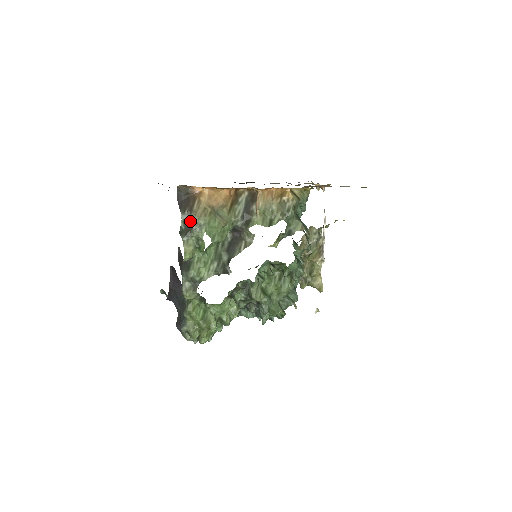
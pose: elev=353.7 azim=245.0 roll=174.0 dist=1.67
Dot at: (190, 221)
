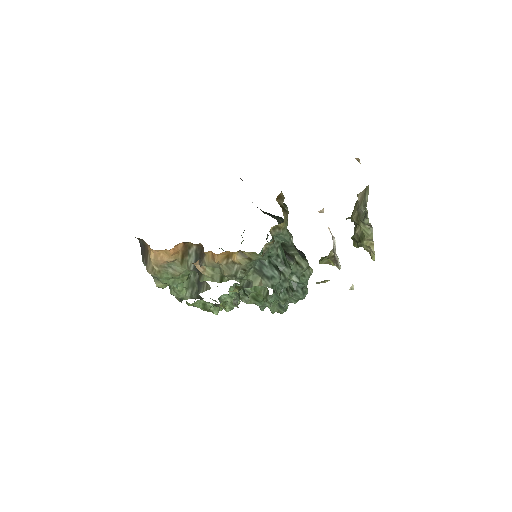
Dot at: occluded
